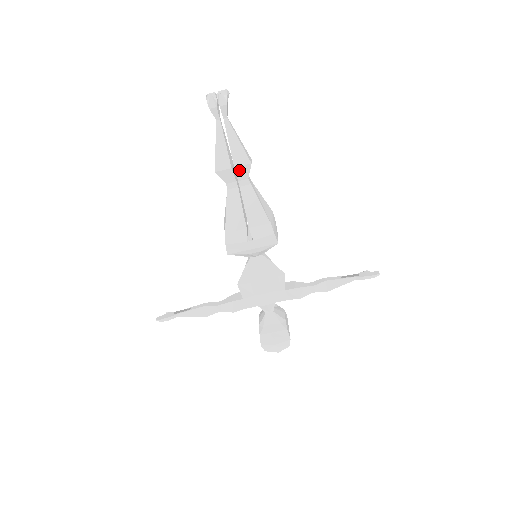
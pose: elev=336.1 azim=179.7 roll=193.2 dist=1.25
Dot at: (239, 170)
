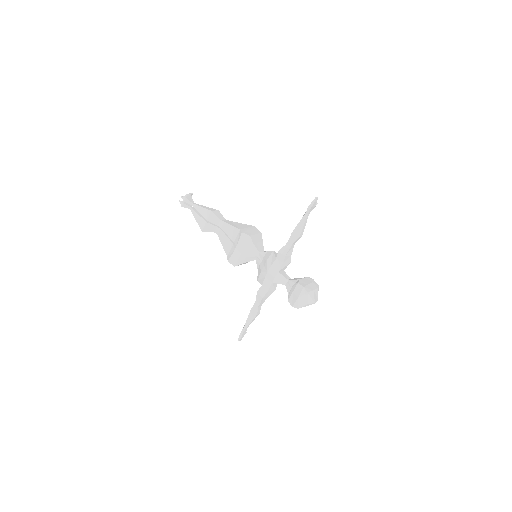
Dot at: (211, 220)
